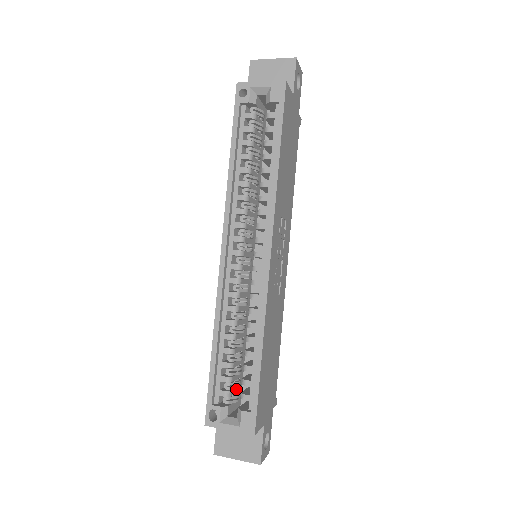
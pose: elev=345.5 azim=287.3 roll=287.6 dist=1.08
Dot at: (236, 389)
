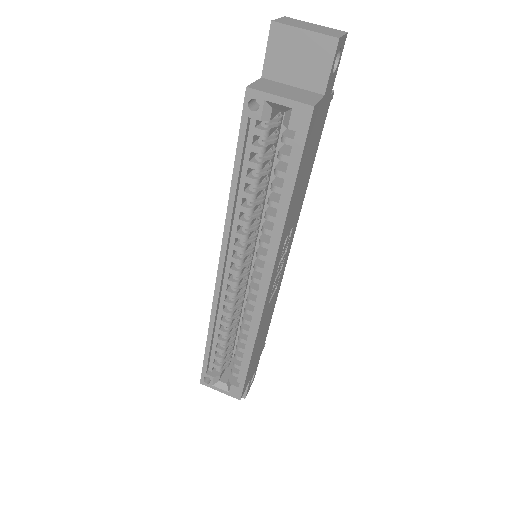
Dot at: occluded
